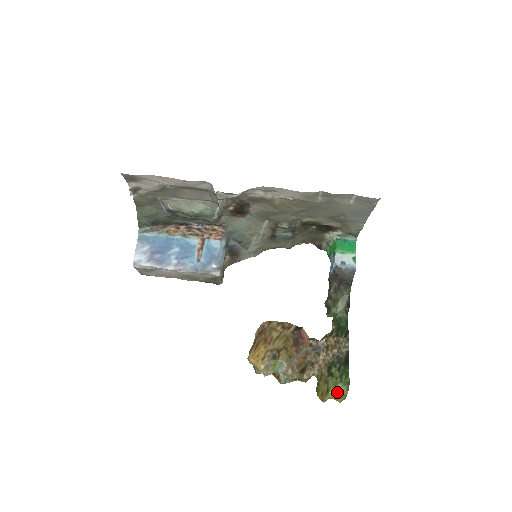
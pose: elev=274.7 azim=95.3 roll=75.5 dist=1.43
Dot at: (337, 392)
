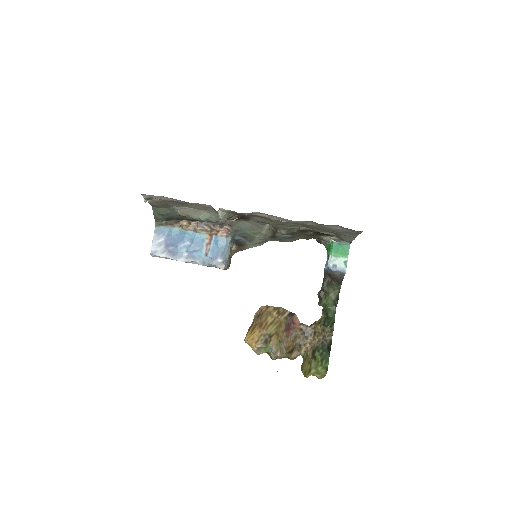
Dot at: (317, 372)
